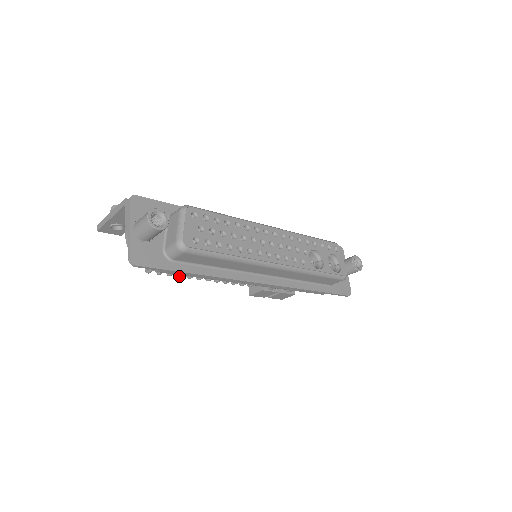
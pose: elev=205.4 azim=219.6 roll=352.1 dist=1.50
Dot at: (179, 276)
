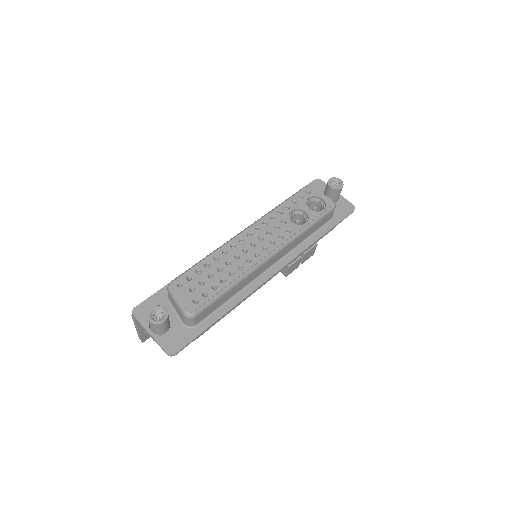
Dot at: occluded
